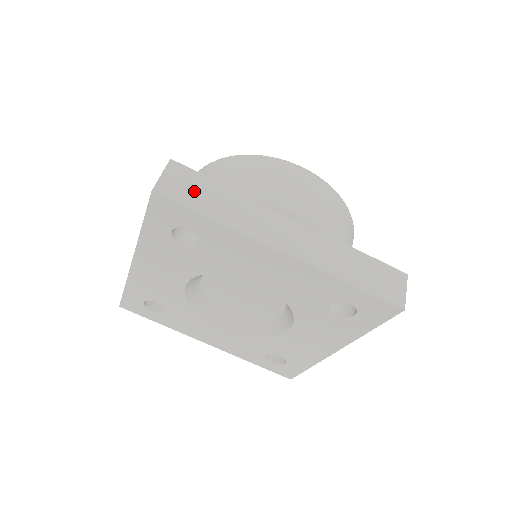
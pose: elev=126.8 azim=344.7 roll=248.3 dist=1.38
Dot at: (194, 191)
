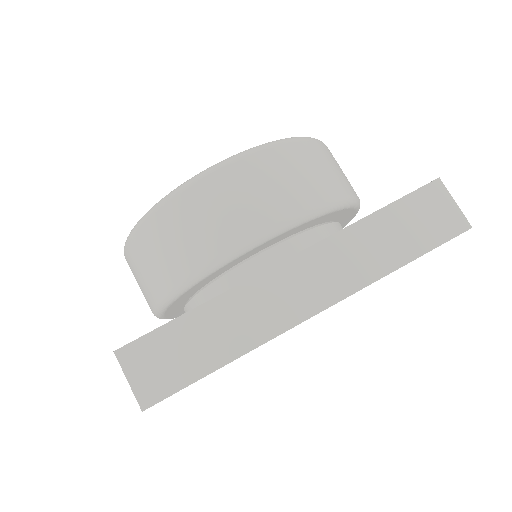
Dot at: (173, 359)
